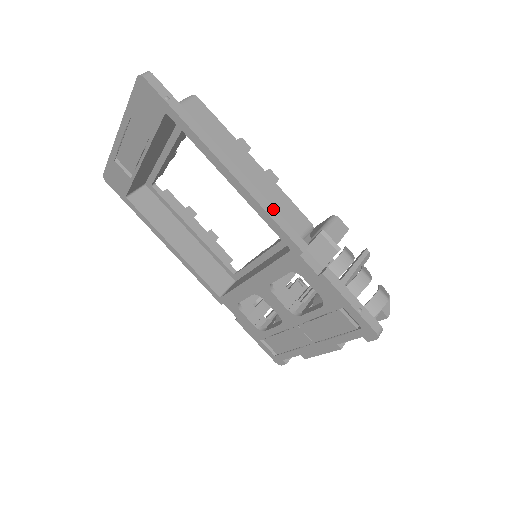
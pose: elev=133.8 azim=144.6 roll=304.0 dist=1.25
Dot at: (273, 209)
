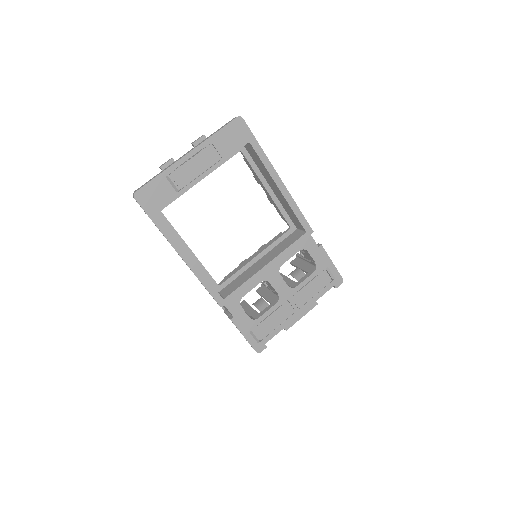
Dot at: occluded
